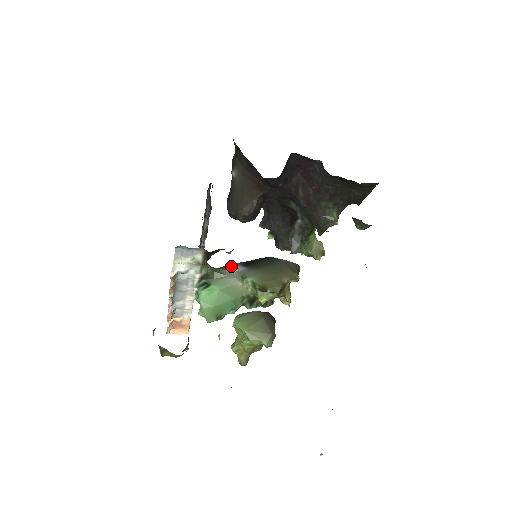
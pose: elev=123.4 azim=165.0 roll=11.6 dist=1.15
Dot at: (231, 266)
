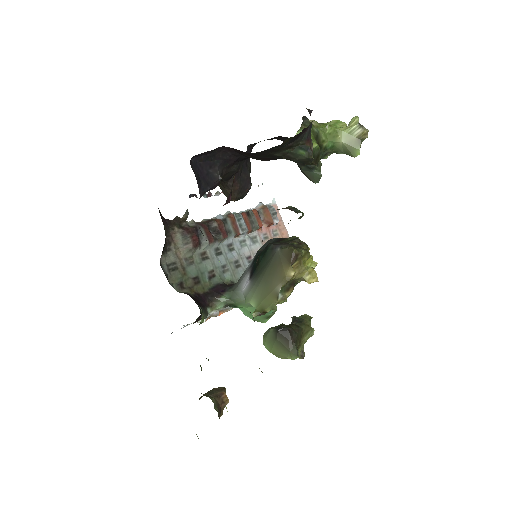
Dot at: (243, 279)
